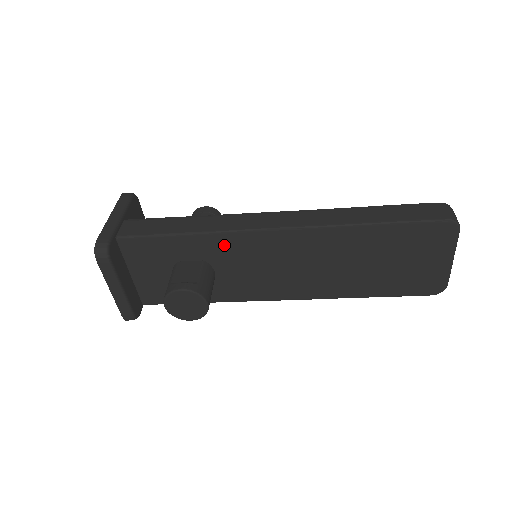
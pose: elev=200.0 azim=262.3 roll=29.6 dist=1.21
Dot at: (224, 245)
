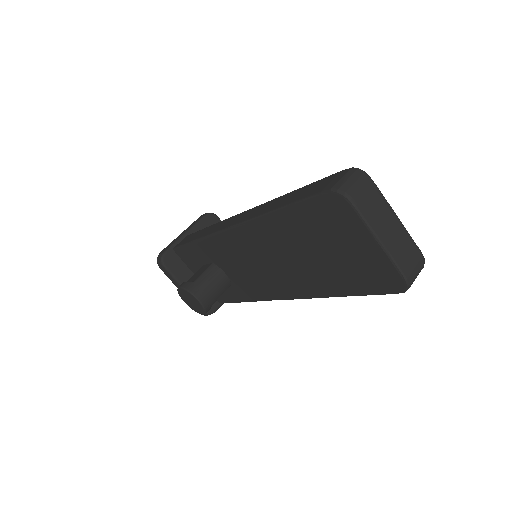
Dot at: (215, 248)
